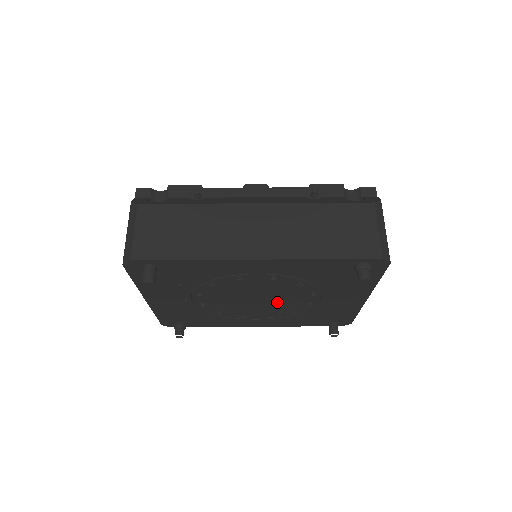
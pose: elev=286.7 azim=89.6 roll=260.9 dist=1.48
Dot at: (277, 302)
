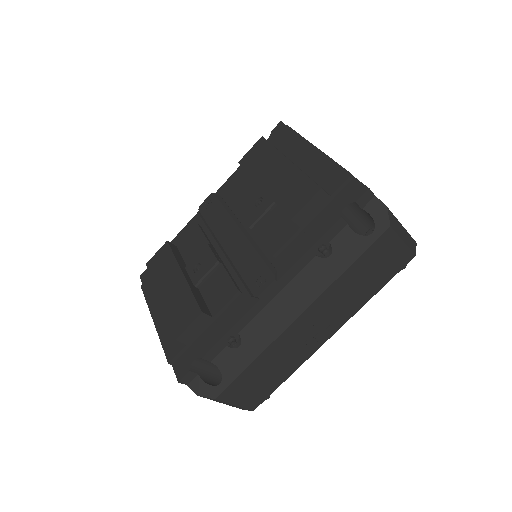
Dot at: occluded
